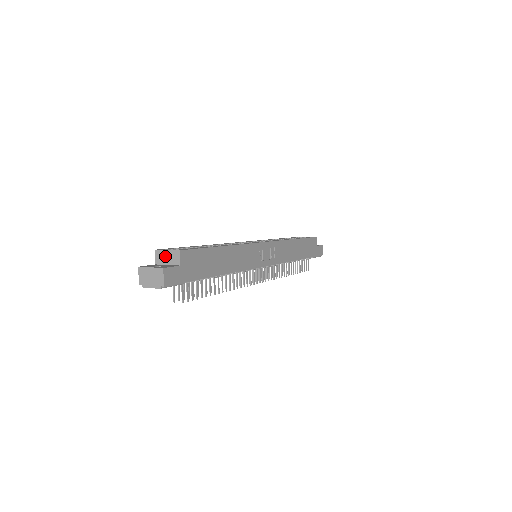
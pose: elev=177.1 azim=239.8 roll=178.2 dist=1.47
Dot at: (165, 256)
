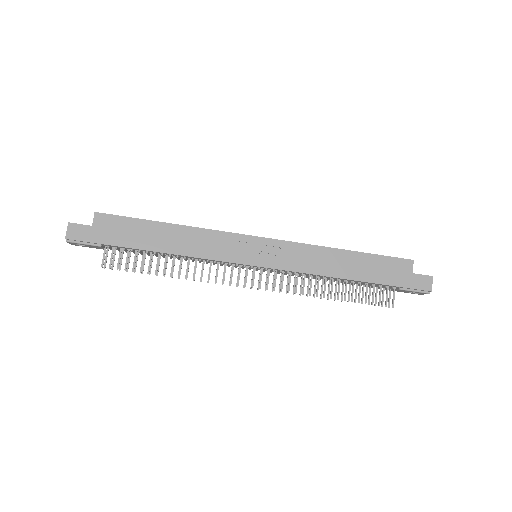
Dot at: occluded
